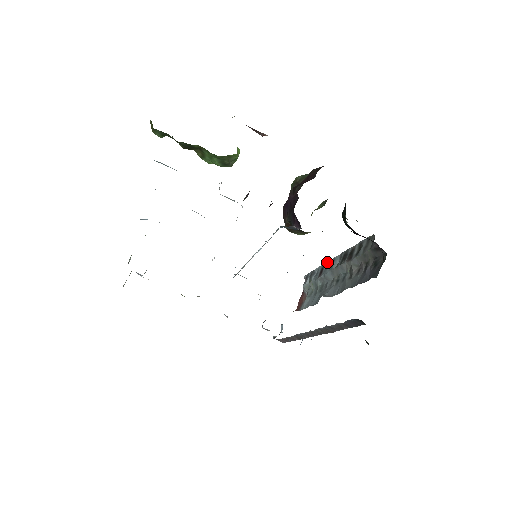
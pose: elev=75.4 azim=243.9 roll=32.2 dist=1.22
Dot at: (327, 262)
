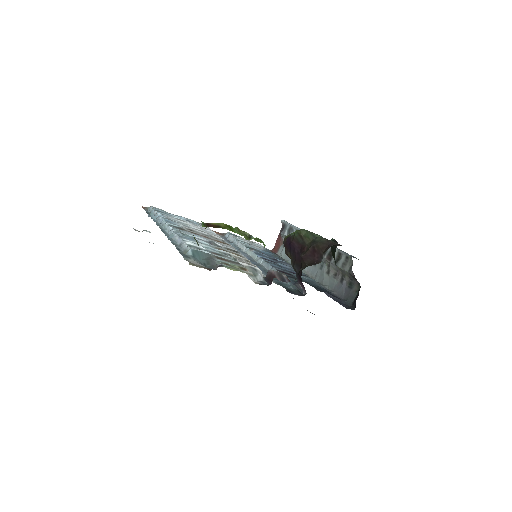
Dot at: occluded
